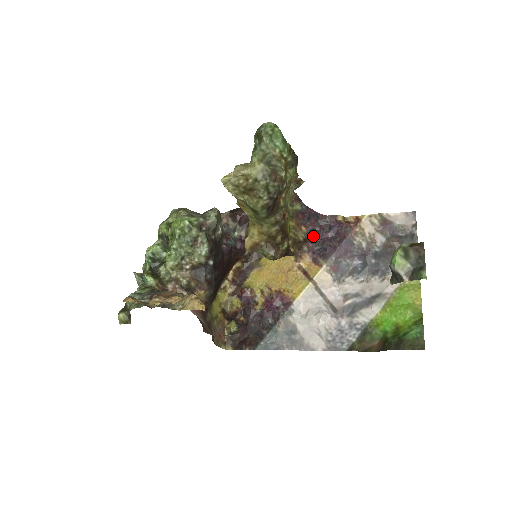
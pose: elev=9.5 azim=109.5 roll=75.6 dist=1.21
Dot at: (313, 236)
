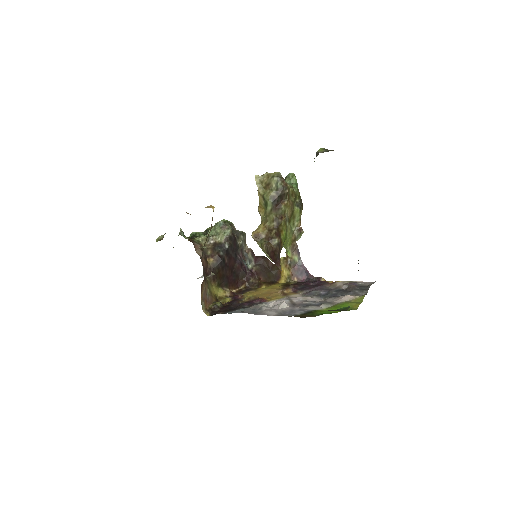
Dot at: (300, 283)
